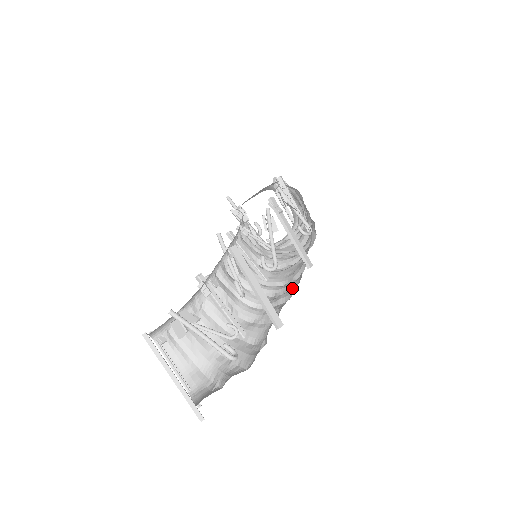
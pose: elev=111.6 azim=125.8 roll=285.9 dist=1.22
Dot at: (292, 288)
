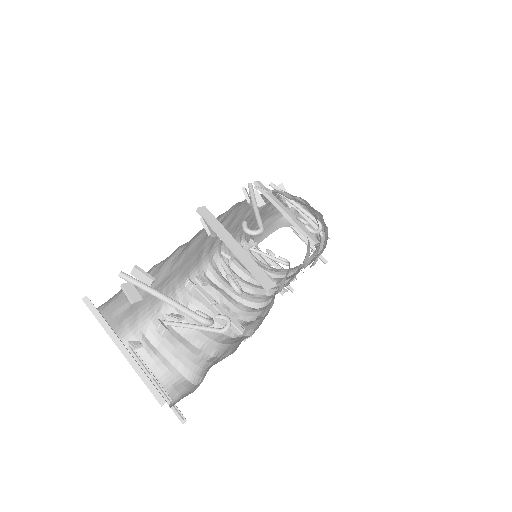
Dot at: occluded
